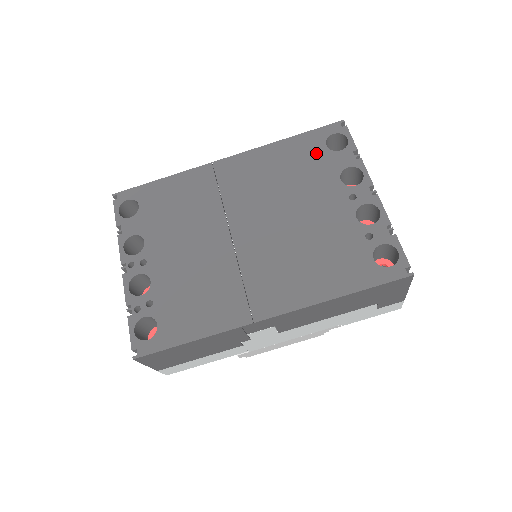
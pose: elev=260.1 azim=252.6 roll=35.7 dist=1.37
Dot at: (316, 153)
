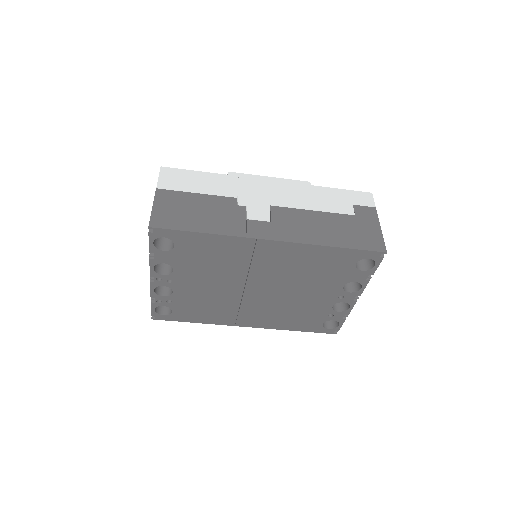
Dot at: (344, 266)
